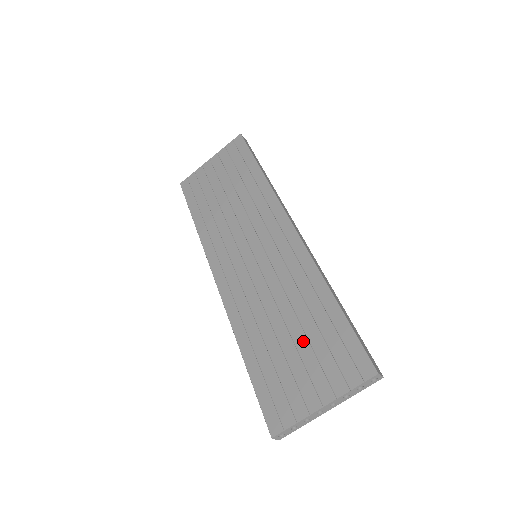
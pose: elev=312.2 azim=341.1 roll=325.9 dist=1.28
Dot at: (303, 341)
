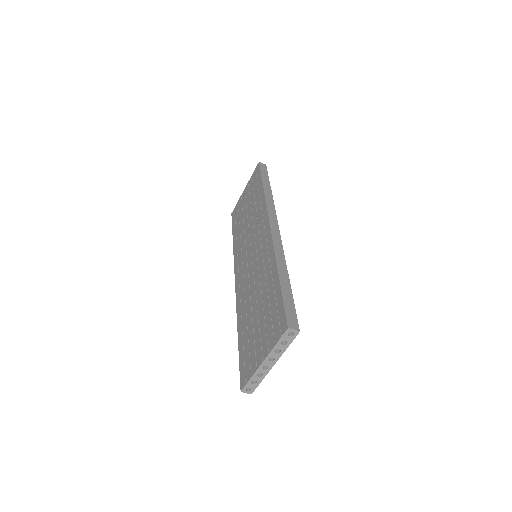
Dot at: (262, 314)
